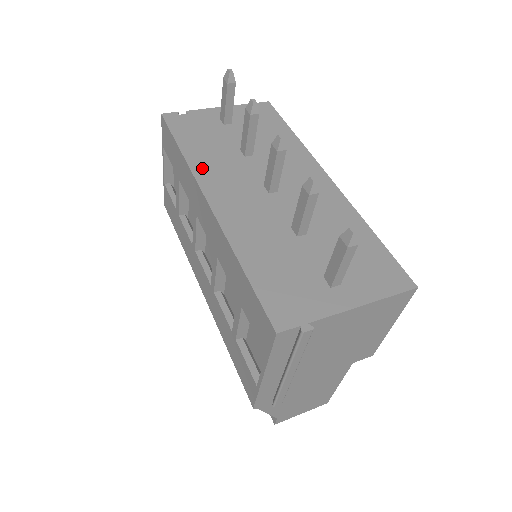
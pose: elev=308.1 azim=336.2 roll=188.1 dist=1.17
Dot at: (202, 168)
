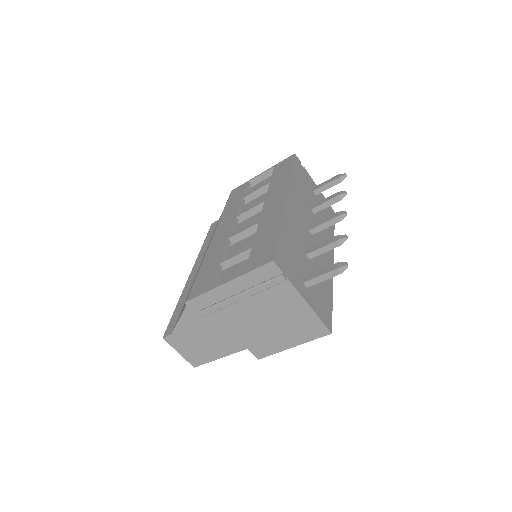
Dot at: (294, 188)
